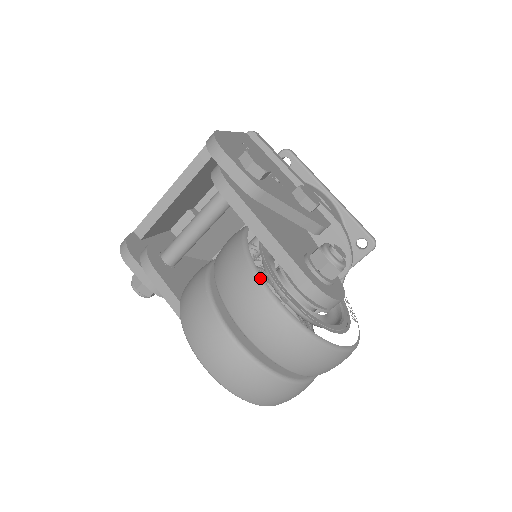
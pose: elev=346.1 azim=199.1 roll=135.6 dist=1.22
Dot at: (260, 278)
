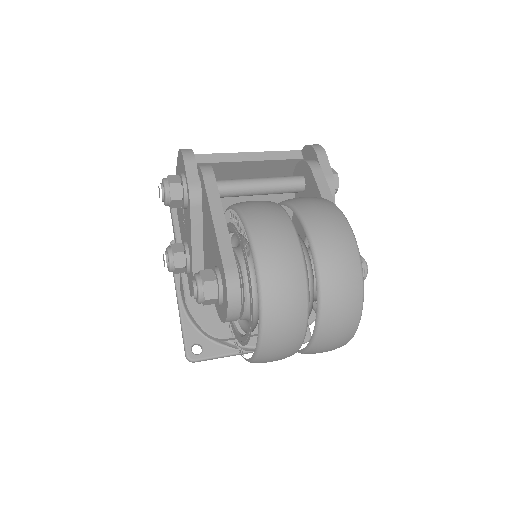
Dot at: occluded
